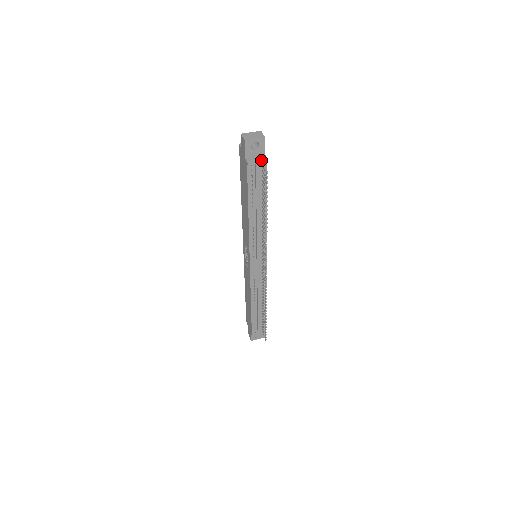
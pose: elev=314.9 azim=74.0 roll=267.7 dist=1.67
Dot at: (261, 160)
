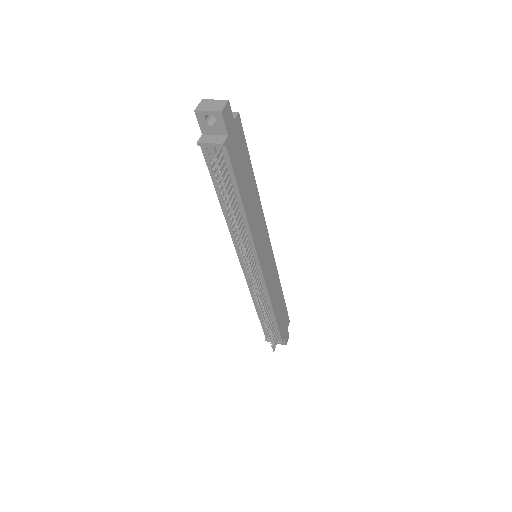
Dot at: (214, 143)
